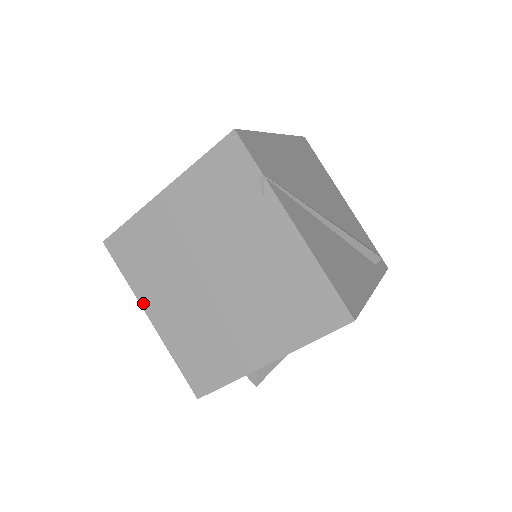
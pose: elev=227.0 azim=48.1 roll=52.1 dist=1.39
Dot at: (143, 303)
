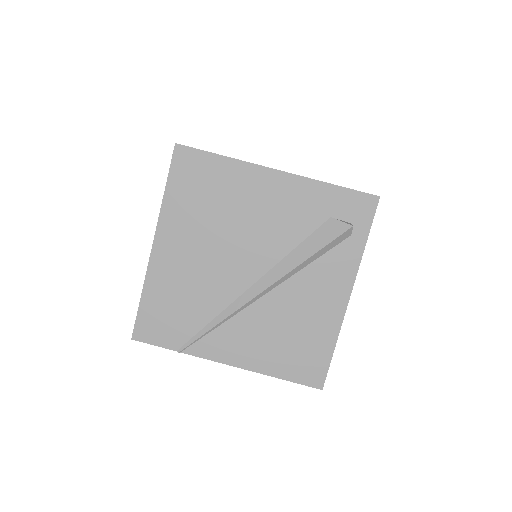
Dot at: occluded
